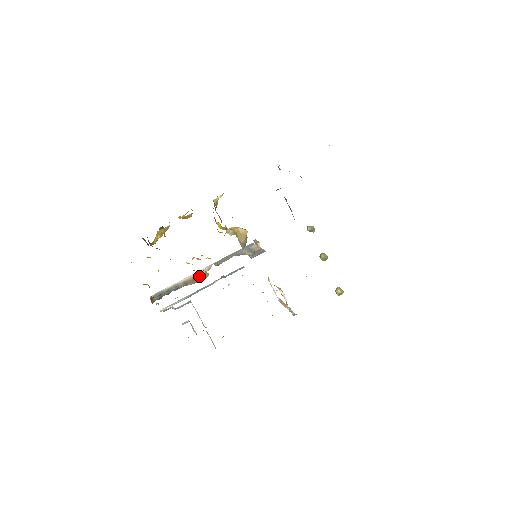
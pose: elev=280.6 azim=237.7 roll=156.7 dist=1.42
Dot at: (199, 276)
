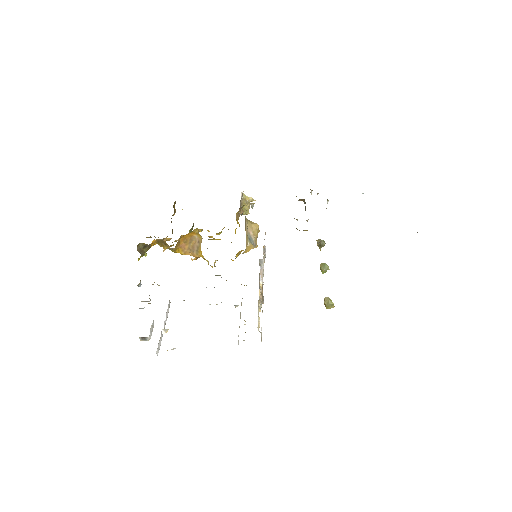
Dot at: occluded
